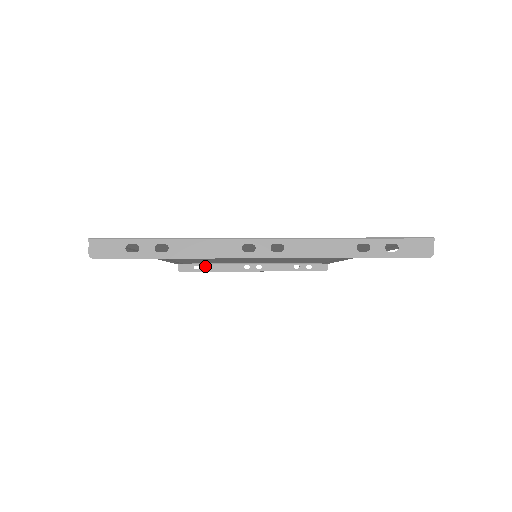
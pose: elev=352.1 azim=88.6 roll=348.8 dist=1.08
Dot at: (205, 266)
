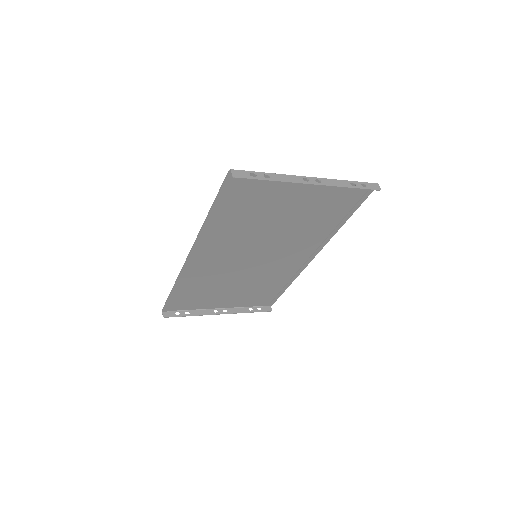
Dot at: (184, 312)
